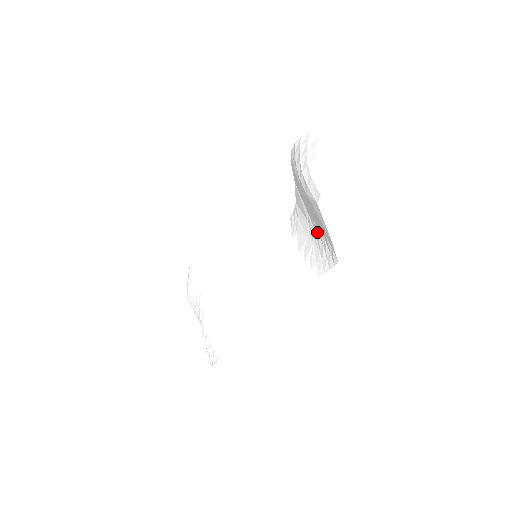
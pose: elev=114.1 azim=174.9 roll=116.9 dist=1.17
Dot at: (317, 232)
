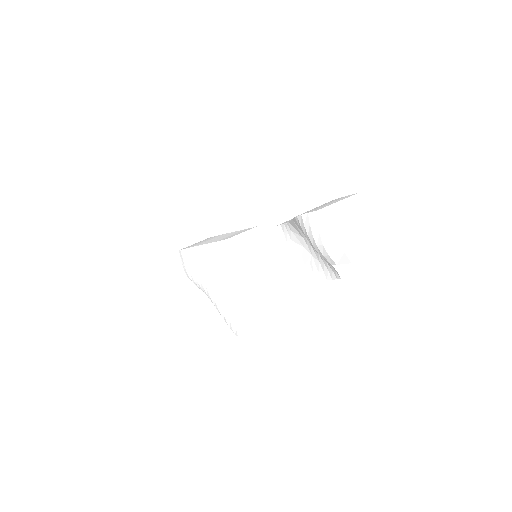
Dot at: occluded
